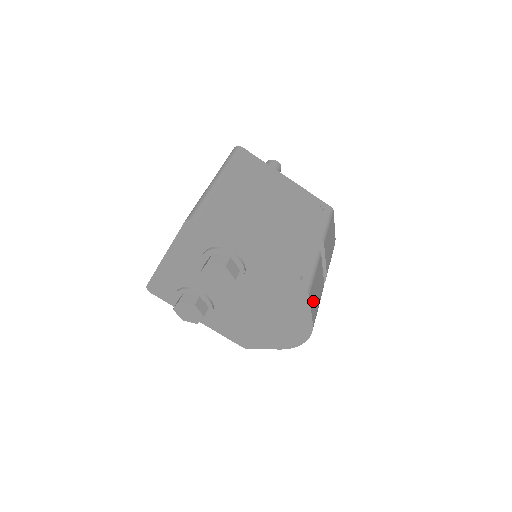
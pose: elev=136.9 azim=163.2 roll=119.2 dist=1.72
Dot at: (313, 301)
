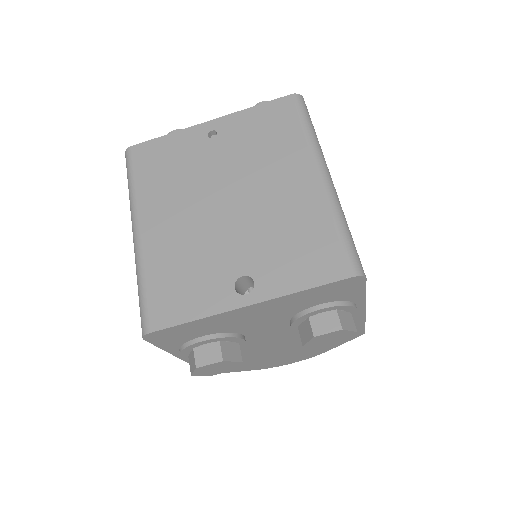
Dot at: occluded
